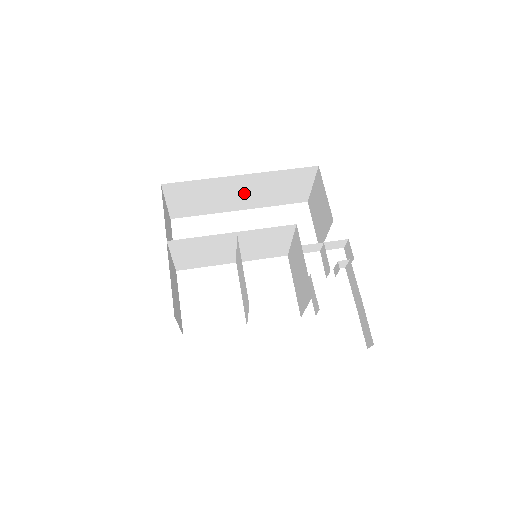
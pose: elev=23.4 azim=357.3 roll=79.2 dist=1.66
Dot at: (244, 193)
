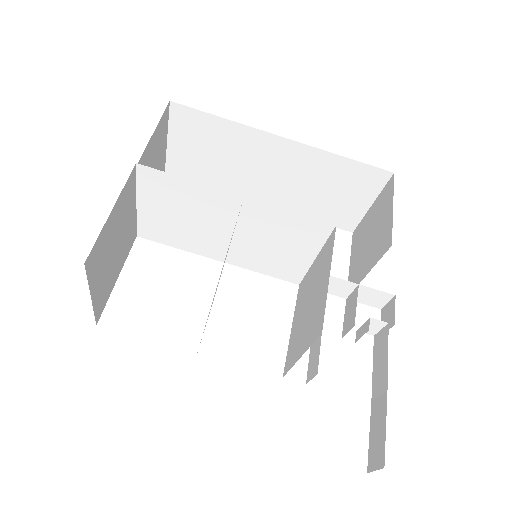
Dot at: (276, 175)
